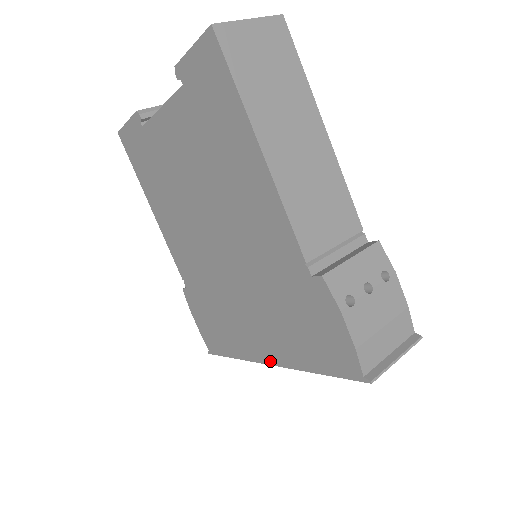
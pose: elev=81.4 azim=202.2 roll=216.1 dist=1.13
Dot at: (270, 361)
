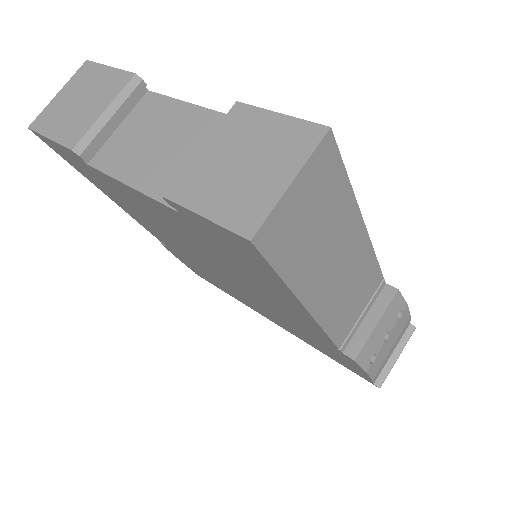
Dot at: (275, 323)
